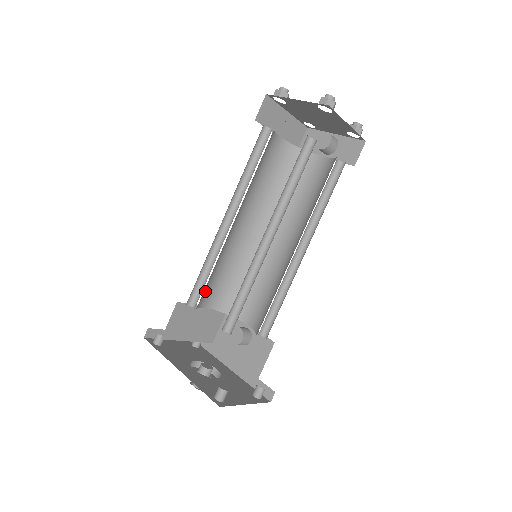
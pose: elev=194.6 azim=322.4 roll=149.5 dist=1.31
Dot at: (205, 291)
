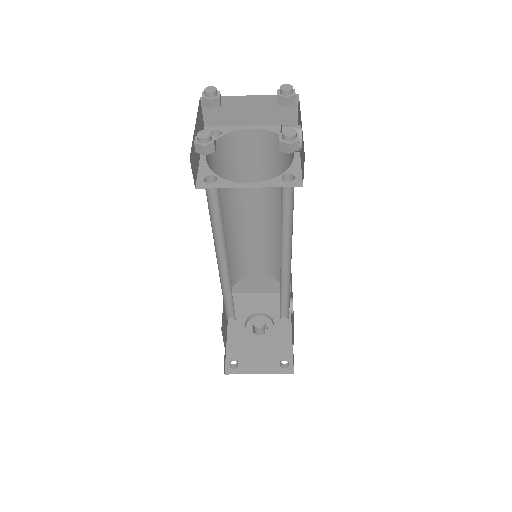
Dot at: (244, 267)
